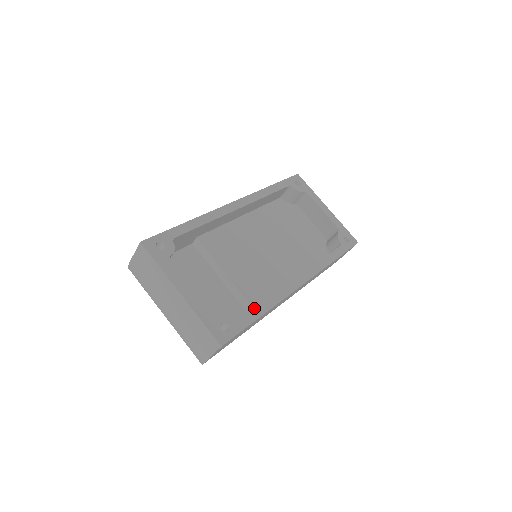
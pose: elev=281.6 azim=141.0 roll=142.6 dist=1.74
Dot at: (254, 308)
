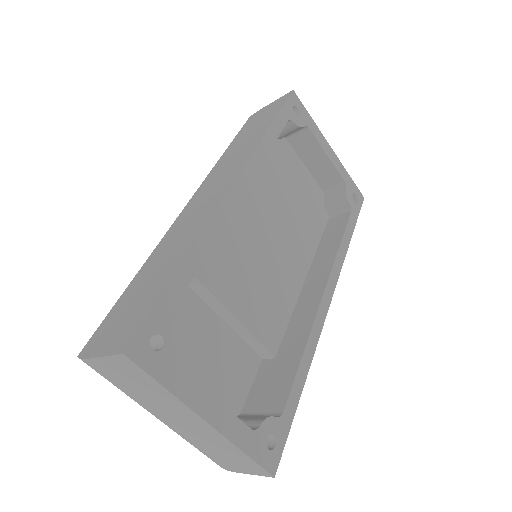
Dot at: (294, 382)
